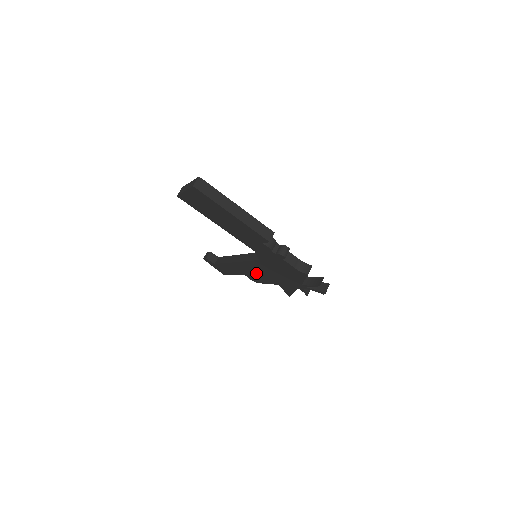
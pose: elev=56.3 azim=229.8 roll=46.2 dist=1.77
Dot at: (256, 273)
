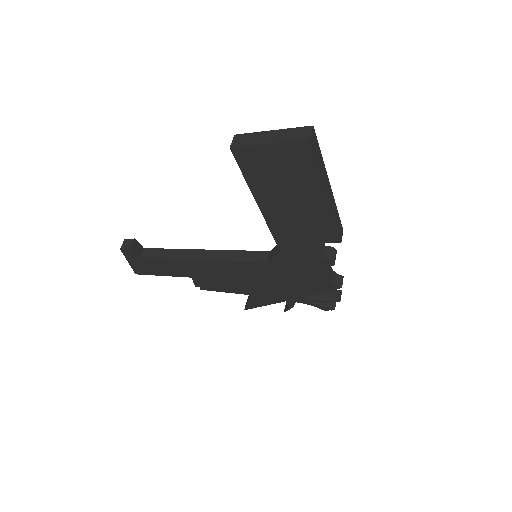
Dot at: (225, 278)
